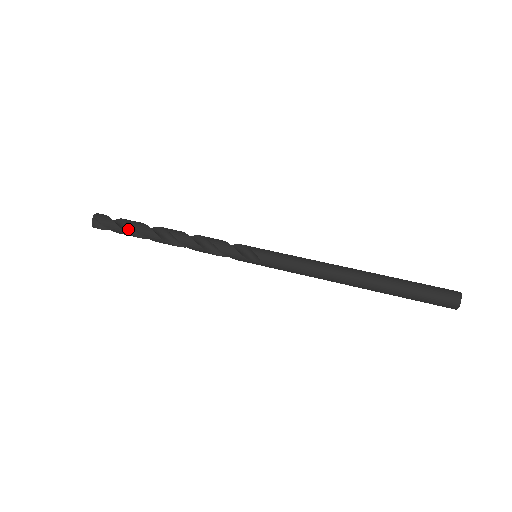
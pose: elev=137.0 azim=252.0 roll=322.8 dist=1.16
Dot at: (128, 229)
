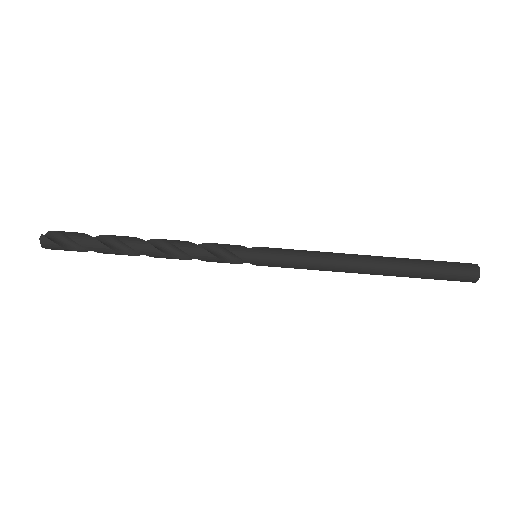
Dot at: occluded
